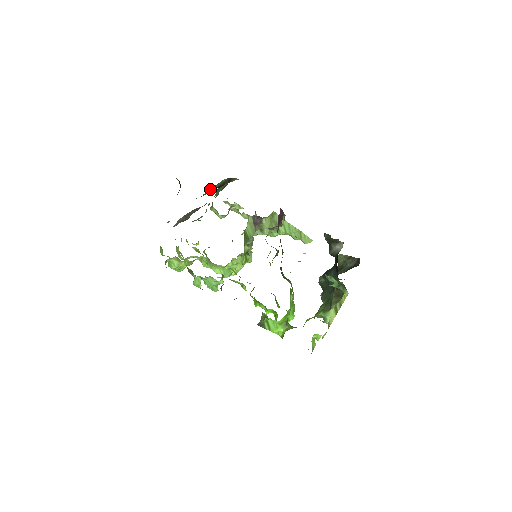
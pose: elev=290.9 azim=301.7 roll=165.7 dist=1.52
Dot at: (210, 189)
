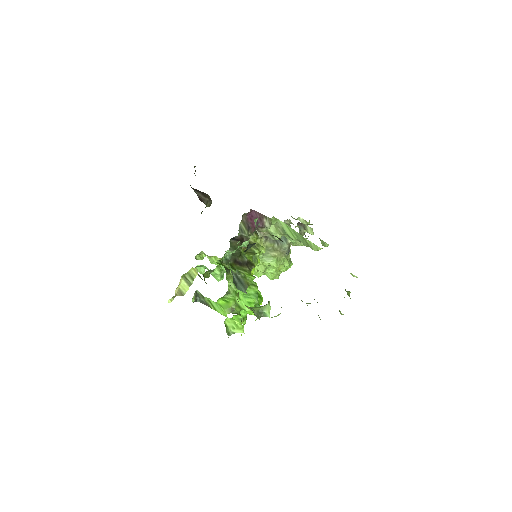
Dot at: occluded
